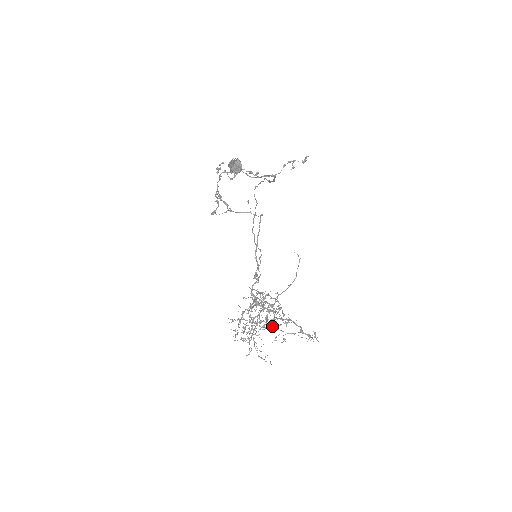
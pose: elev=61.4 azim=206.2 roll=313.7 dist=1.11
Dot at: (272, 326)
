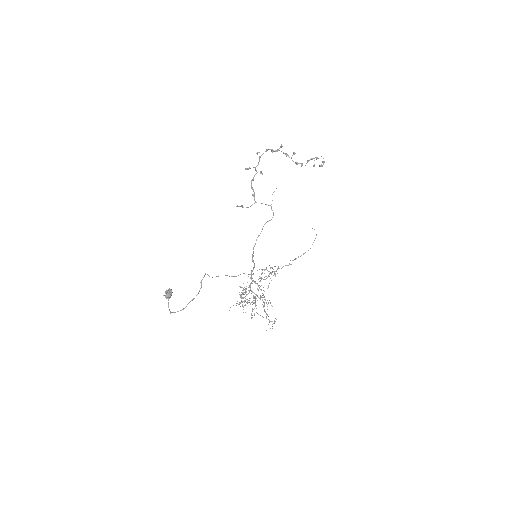
Dot at: (264, 297)
